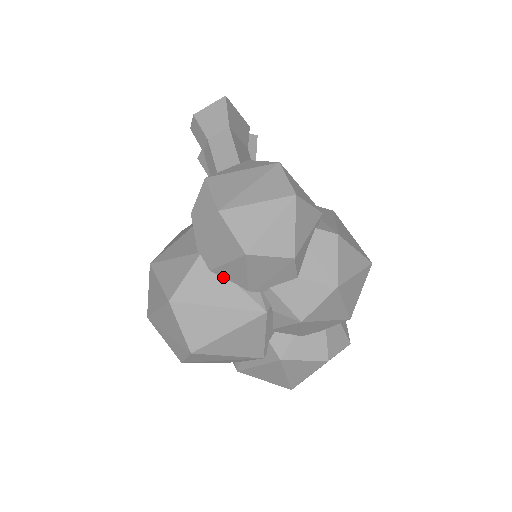
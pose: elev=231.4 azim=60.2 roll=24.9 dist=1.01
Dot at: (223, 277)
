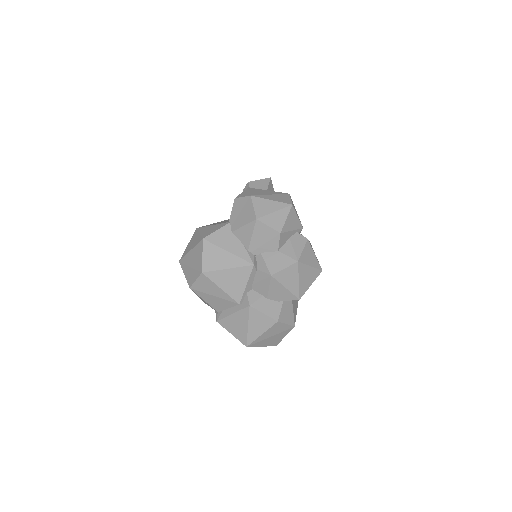
Dot at: (237, 238)
